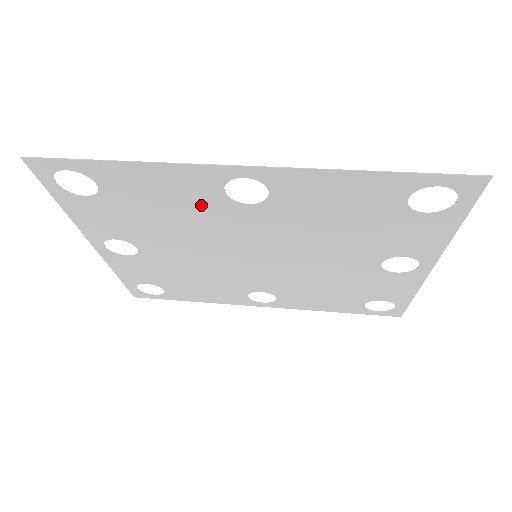
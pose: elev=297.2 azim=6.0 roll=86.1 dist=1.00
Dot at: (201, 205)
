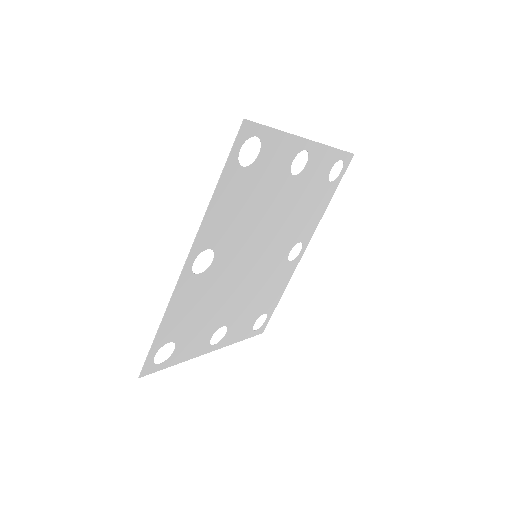
Dot at: (204, 288)
